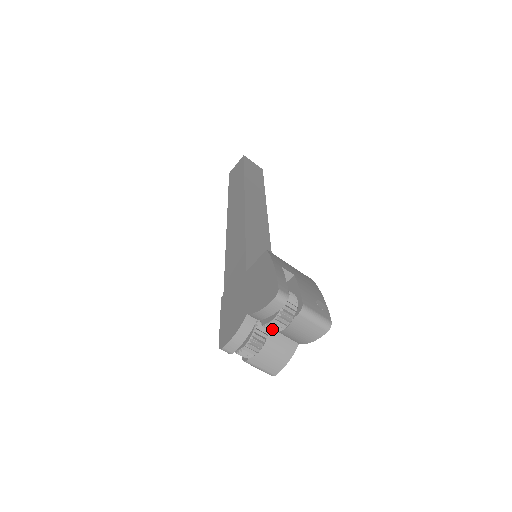
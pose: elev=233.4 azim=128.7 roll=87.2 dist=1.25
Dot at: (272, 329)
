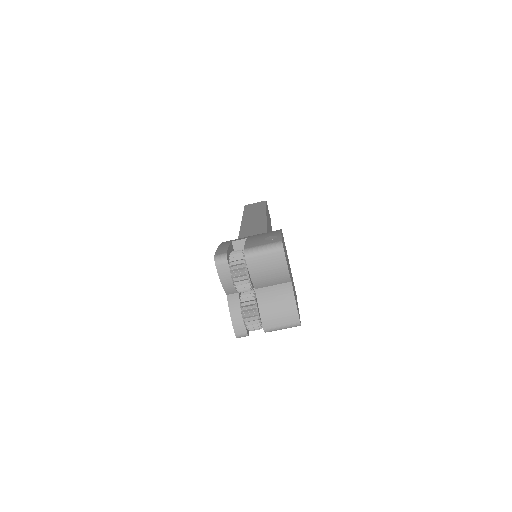
Dot at: (242, 288)
